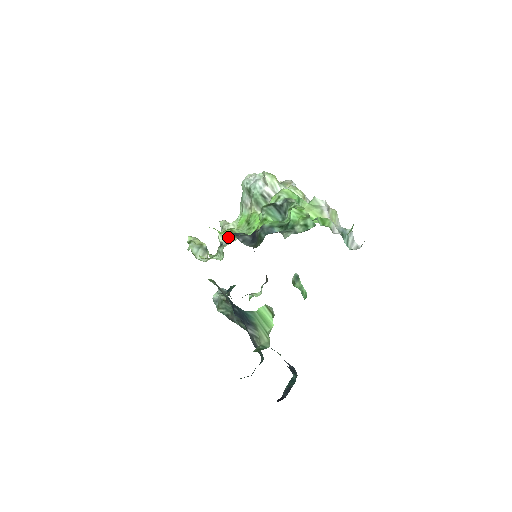
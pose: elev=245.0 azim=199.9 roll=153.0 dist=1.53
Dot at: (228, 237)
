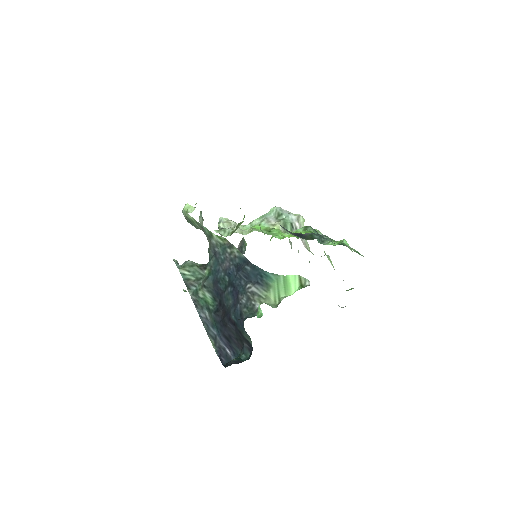
Dot at: occluded
